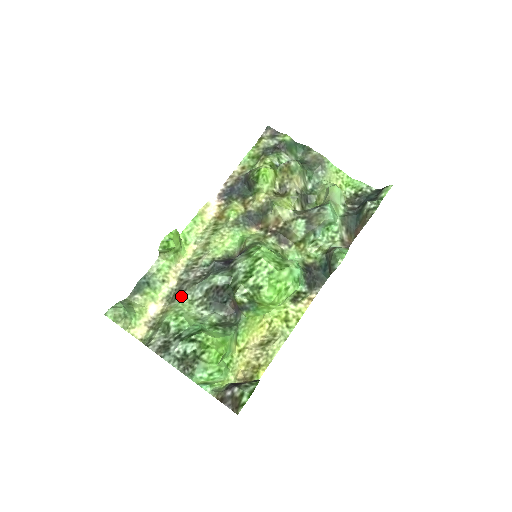
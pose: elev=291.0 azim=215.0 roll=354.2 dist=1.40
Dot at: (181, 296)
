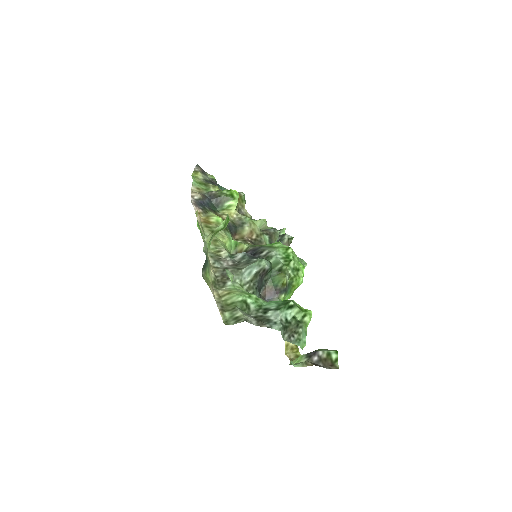
Dot at: occluded
